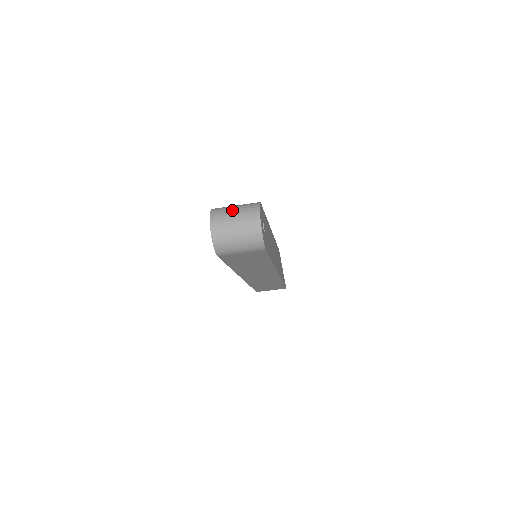
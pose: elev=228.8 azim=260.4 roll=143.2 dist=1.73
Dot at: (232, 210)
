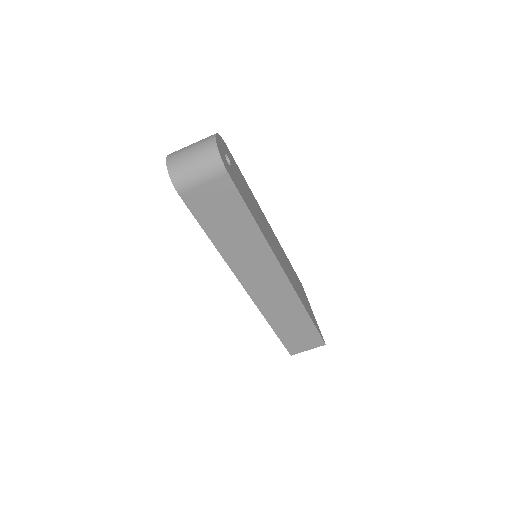
Dot at: occluded
